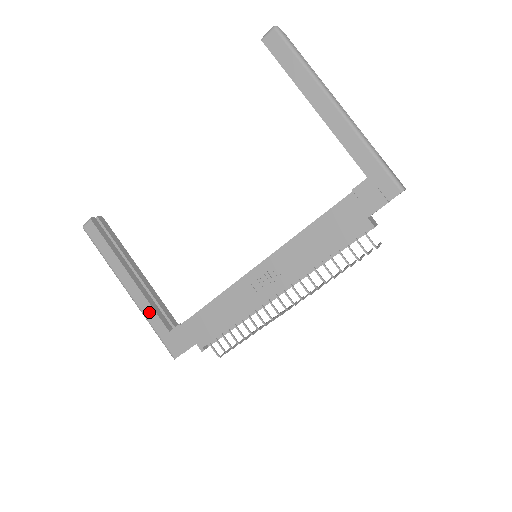
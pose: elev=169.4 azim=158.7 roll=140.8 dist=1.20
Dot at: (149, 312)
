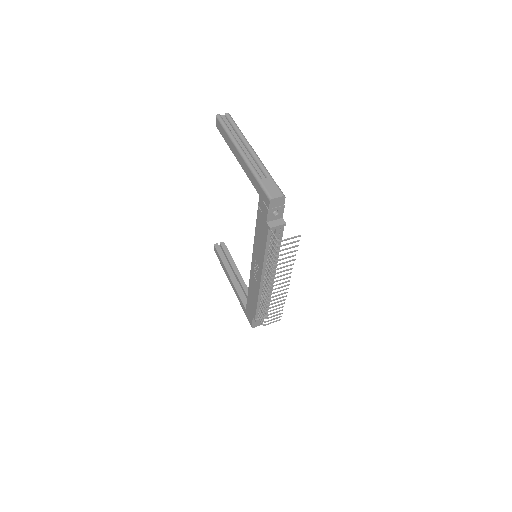
Dot at: (239, 298)
